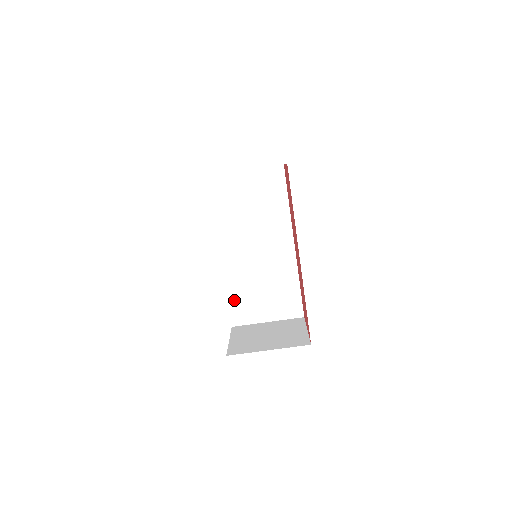
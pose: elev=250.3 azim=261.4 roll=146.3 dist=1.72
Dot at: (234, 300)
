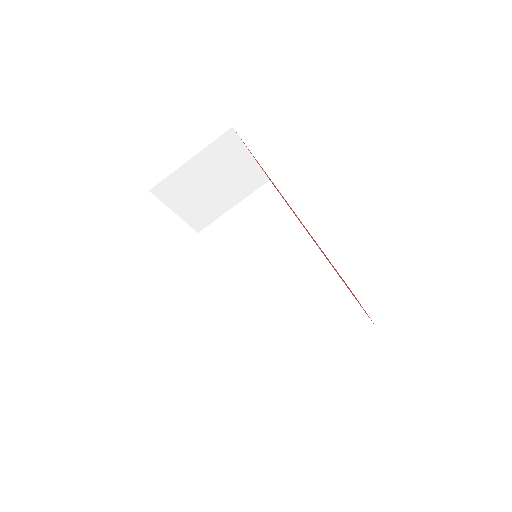
Dot at: (271, 354)
